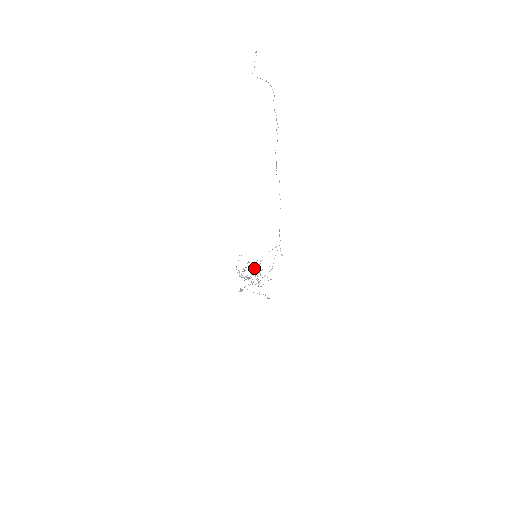
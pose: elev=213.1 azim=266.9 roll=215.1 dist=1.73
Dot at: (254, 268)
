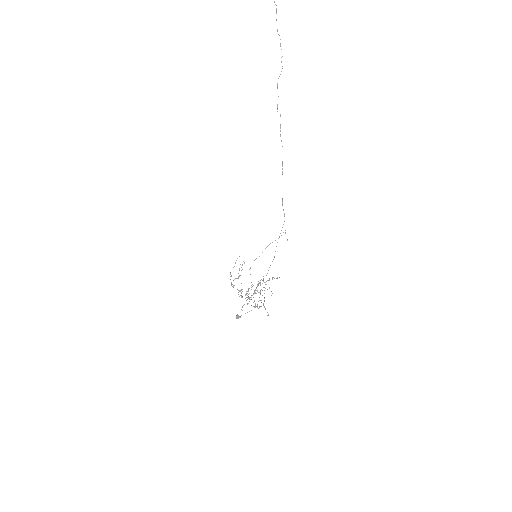
Dot at: occluded
